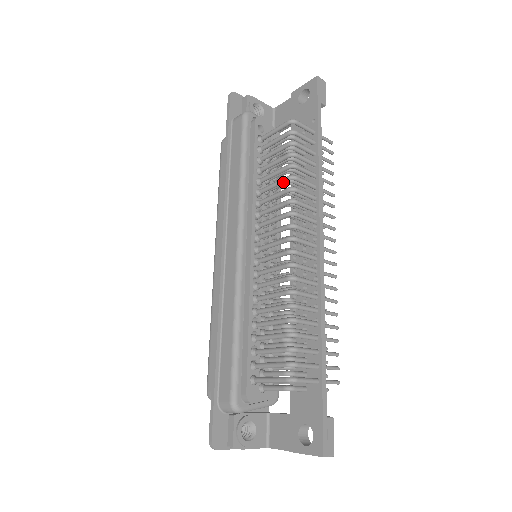
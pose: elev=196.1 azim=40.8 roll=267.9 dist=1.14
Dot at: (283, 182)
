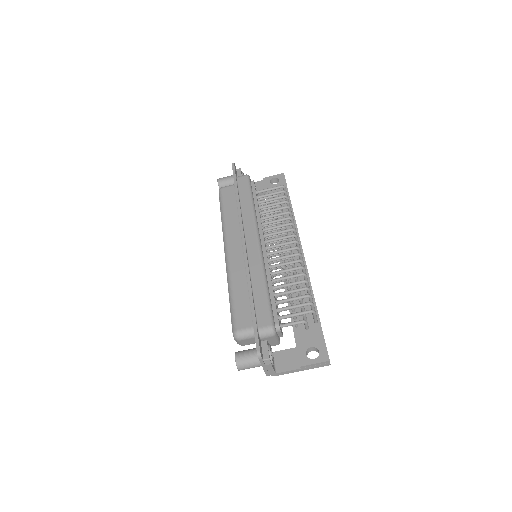
Dot at: (283, 214)
